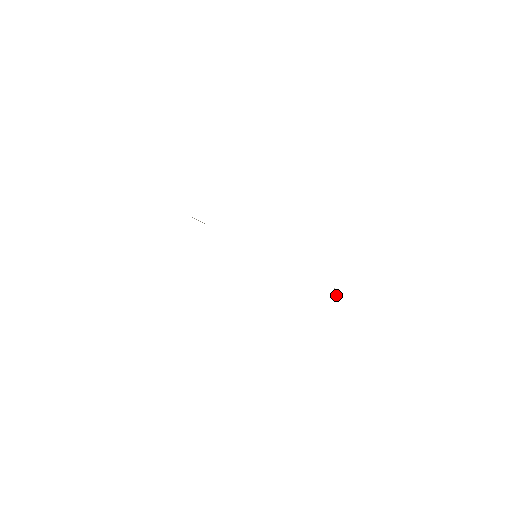
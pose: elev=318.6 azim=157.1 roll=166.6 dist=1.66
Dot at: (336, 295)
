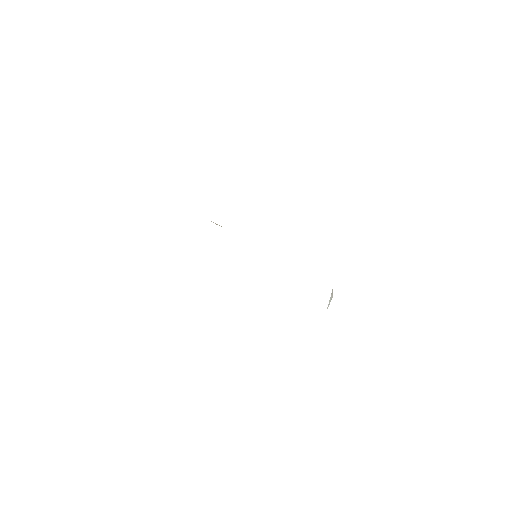
Dot at: (331, 297)
